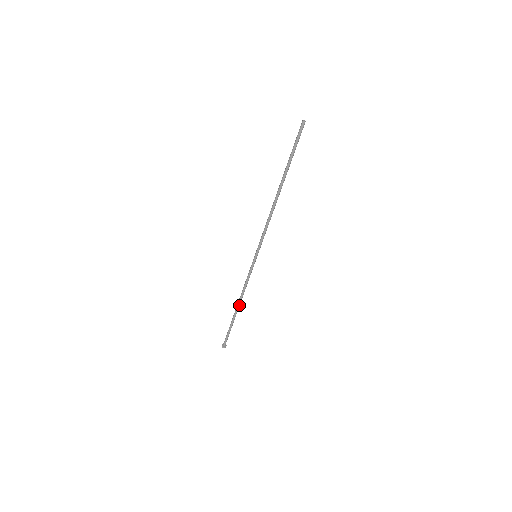
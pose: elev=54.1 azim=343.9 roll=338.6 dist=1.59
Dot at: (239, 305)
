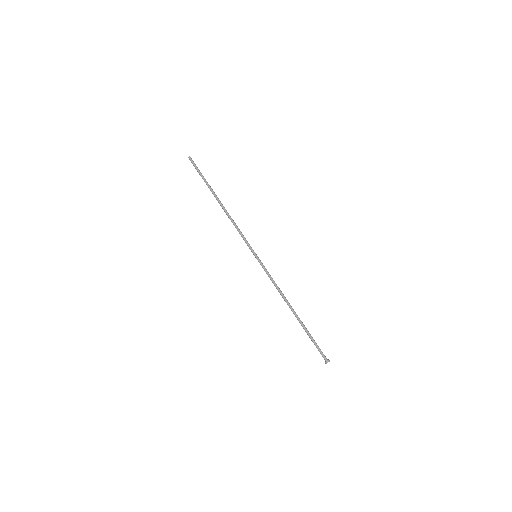
Dot at: (291, 307)
